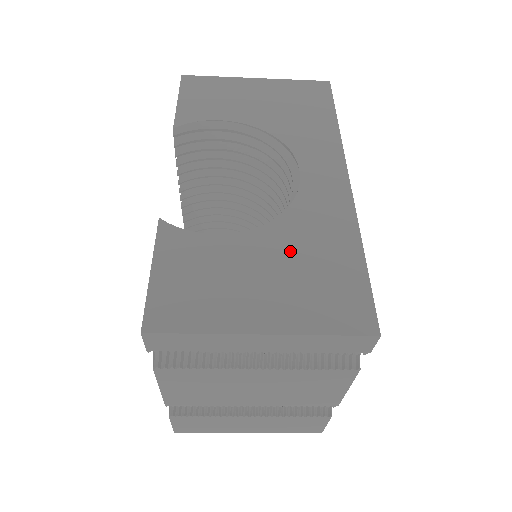
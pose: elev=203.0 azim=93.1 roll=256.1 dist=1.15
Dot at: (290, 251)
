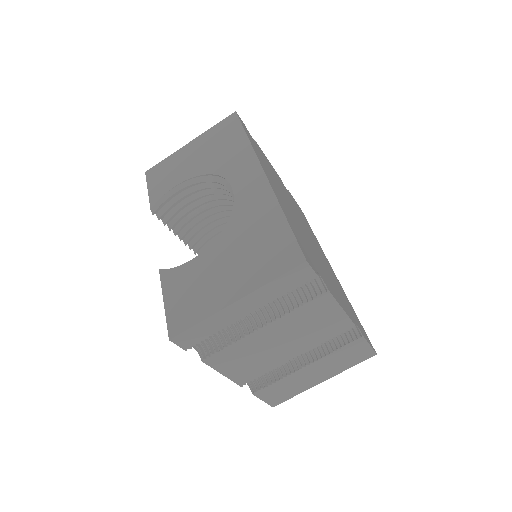
Dot at: (238, 242)
